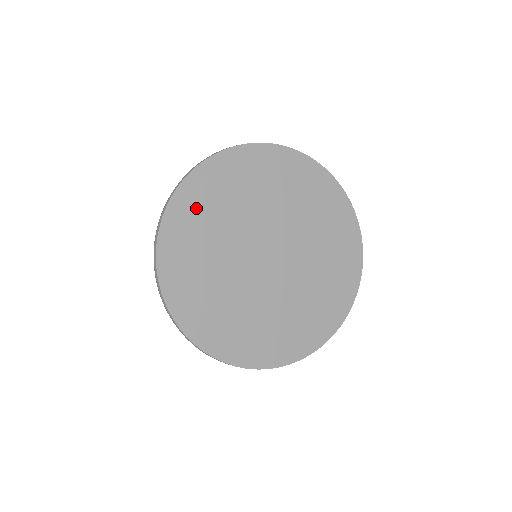
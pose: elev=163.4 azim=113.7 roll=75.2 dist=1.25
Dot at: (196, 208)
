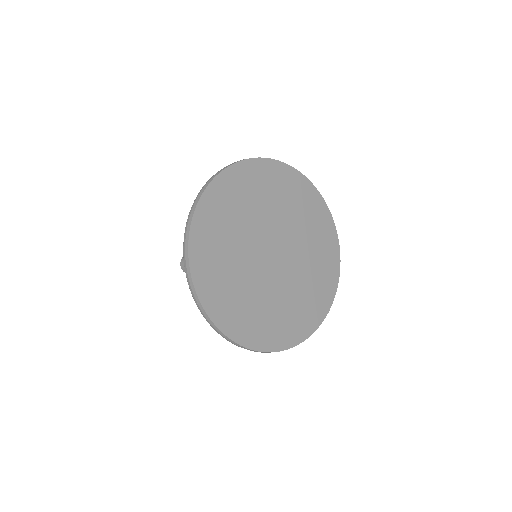
Dot at: (210, 266)
